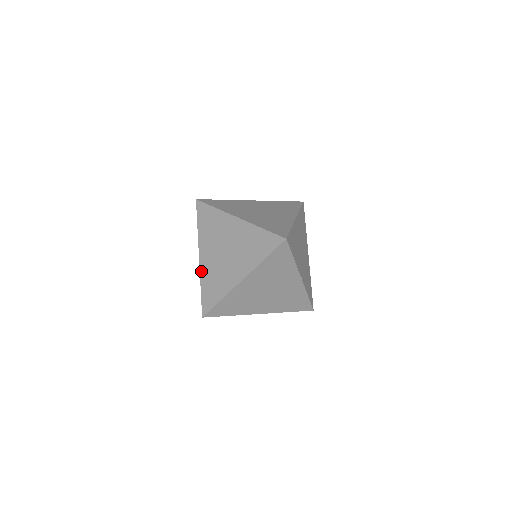
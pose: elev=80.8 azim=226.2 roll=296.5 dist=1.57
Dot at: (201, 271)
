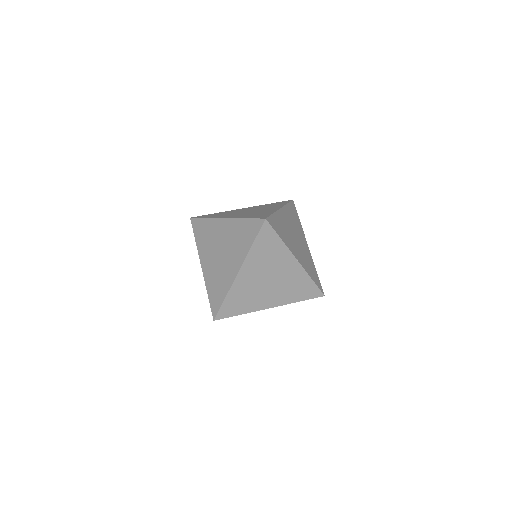
Dot at: (234, 285)
